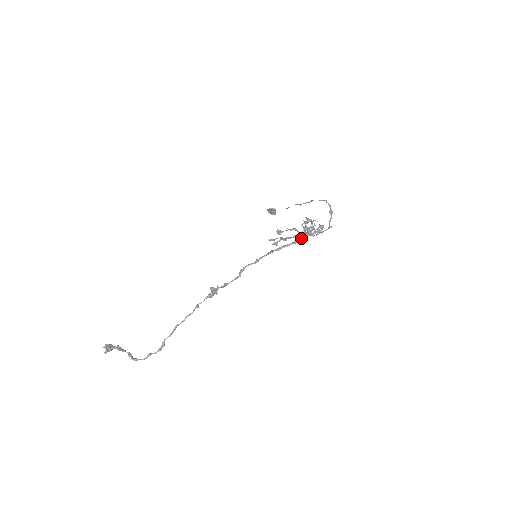
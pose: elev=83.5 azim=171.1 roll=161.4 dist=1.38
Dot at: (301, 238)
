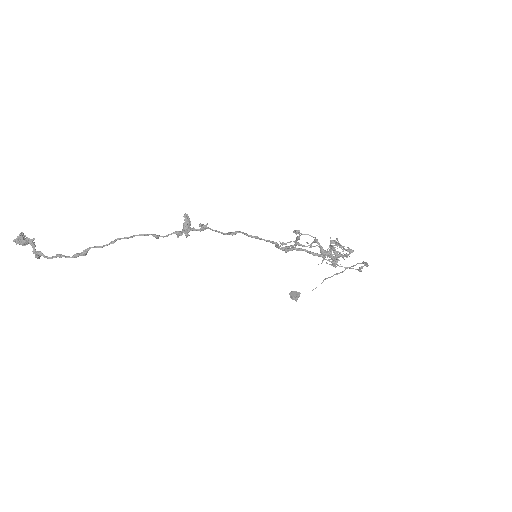
Dot at: occluded
